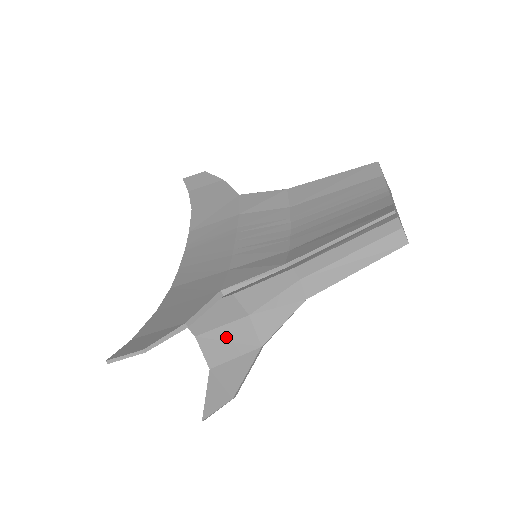
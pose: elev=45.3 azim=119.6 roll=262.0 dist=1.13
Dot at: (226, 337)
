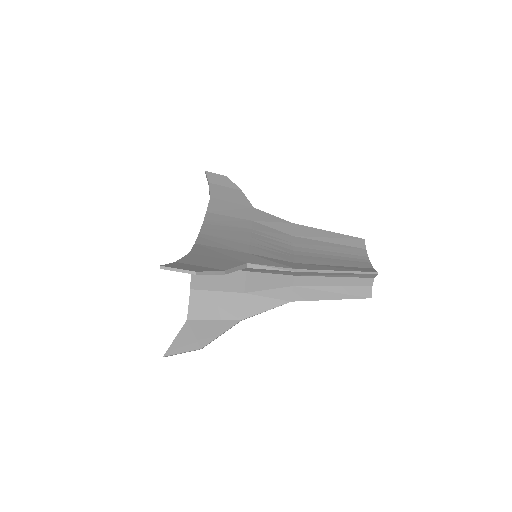
Dot at: (217, 301)
